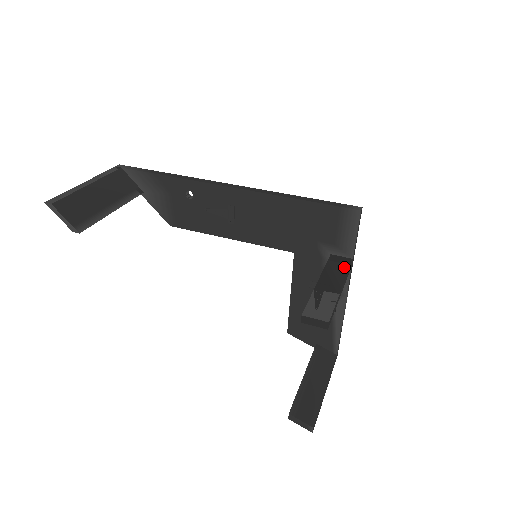
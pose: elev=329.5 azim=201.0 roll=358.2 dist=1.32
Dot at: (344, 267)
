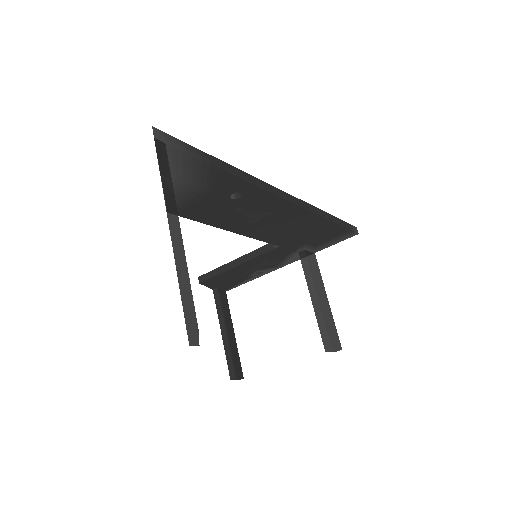
Dot at: (318, 269)
